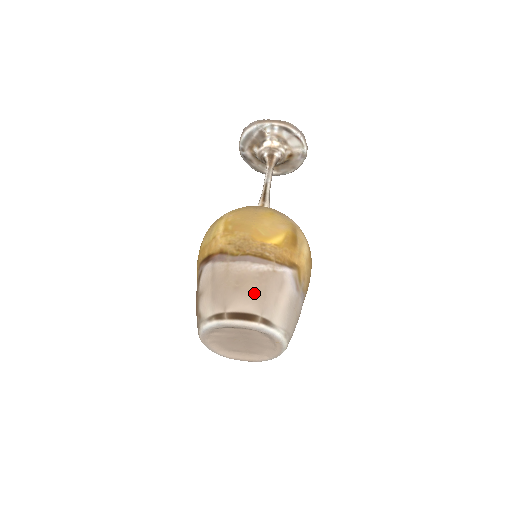
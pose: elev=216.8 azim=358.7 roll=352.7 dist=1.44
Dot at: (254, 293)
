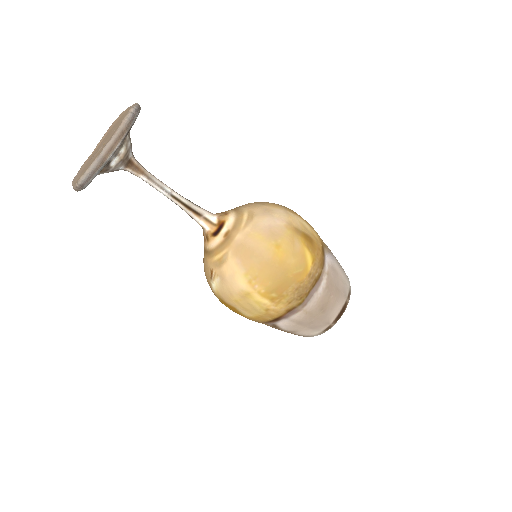
Dot at: (335, 299)
